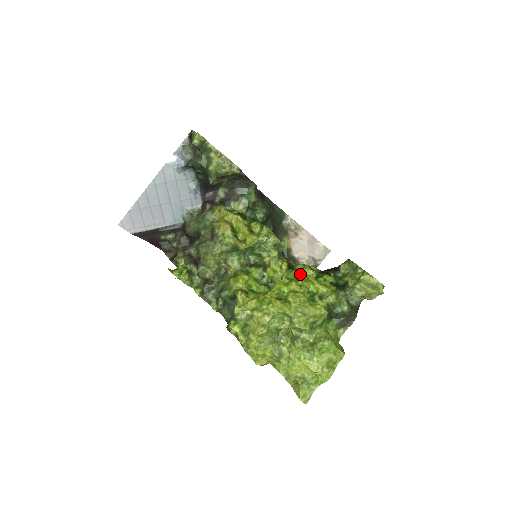
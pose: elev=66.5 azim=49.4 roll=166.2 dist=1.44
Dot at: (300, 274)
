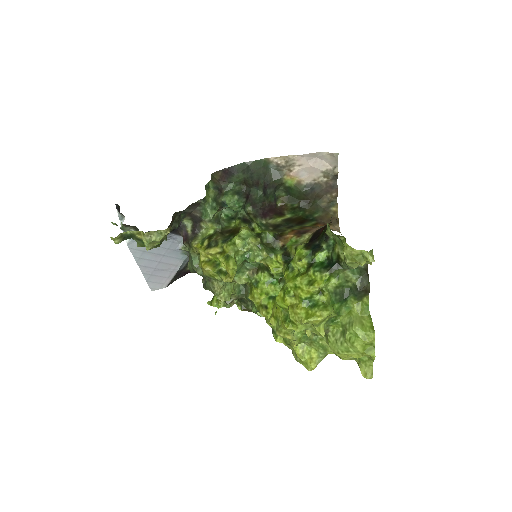
Dot at: (287, 283)
